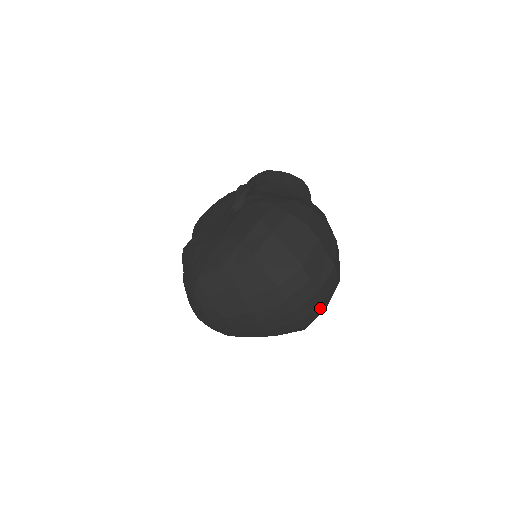
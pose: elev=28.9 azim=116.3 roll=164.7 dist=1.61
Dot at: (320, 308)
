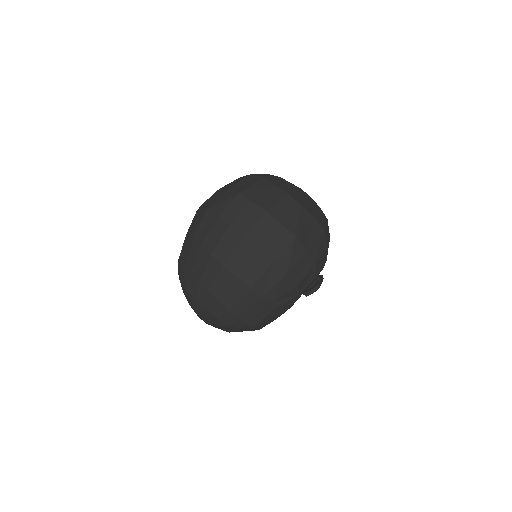
Dot at: (284, 234)
